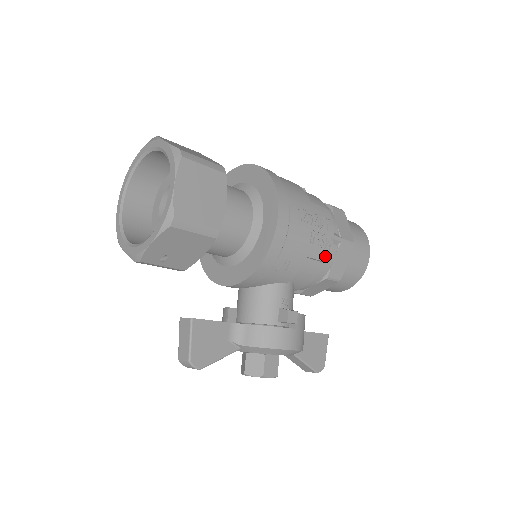
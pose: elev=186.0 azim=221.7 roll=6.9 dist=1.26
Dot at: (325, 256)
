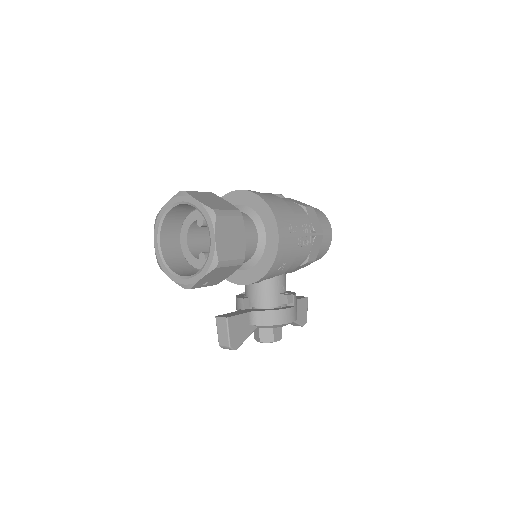
Dot at: (307, 251)
